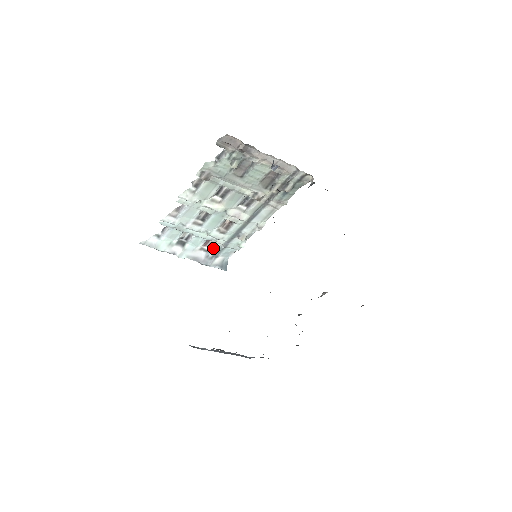
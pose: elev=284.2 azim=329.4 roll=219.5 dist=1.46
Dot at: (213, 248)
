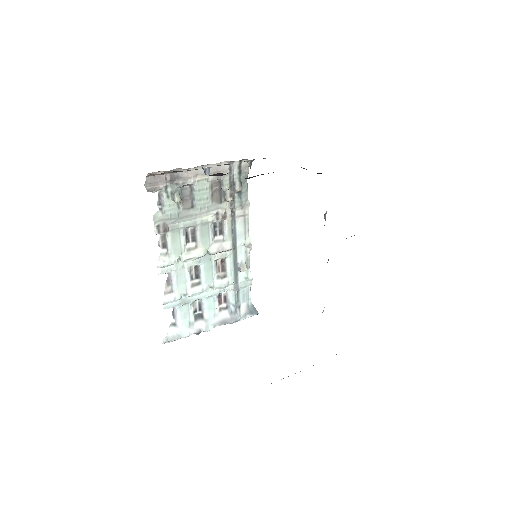
Dot at: (229, 301)
